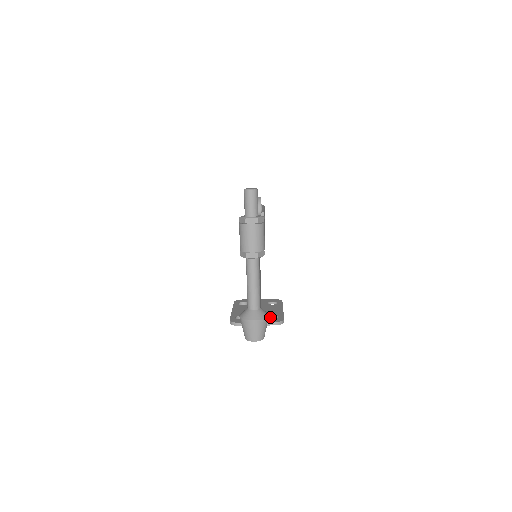
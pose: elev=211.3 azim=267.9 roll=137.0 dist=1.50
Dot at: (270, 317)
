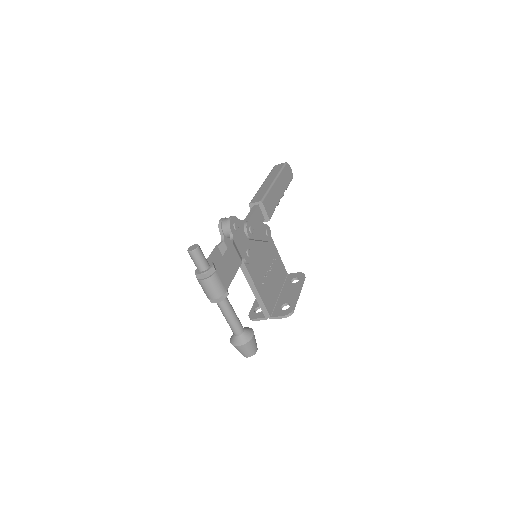
Dot at: (284, 305)
